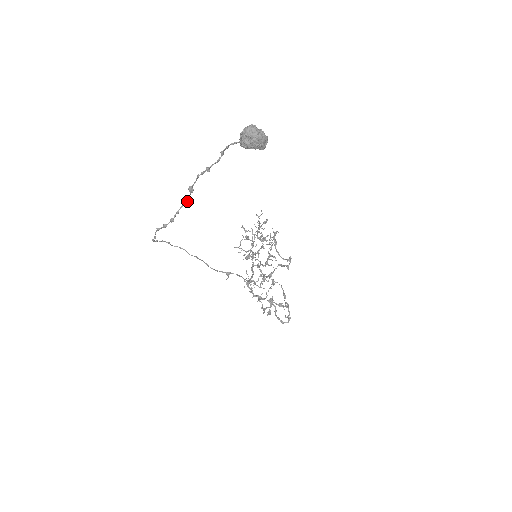
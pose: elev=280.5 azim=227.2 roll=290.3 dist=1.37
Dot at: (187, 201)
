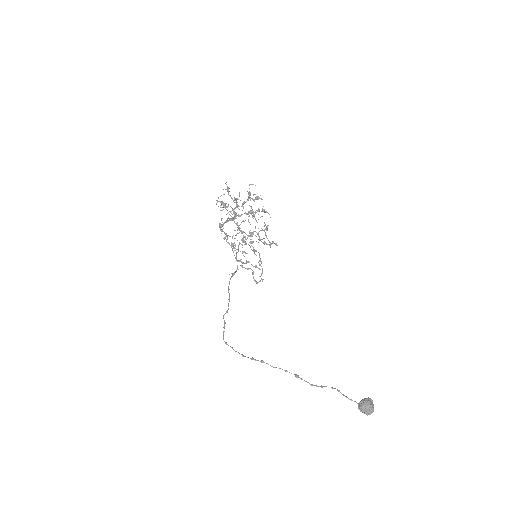
Dot at: occluded
